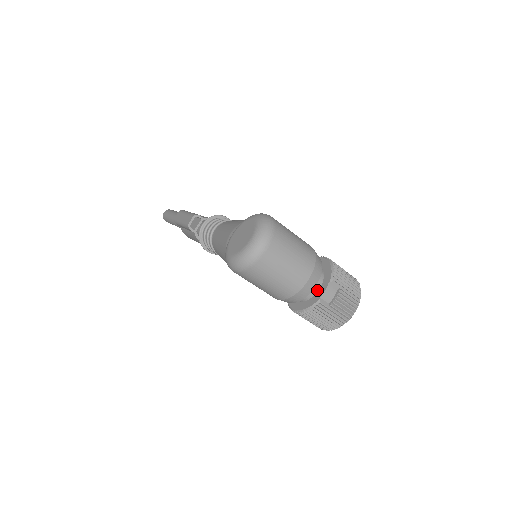
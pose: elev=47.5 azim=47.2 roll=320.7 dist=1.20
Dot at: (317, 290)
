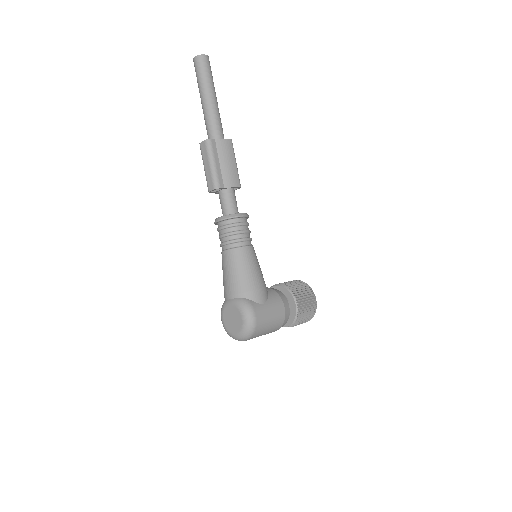
Dot at: occluded
